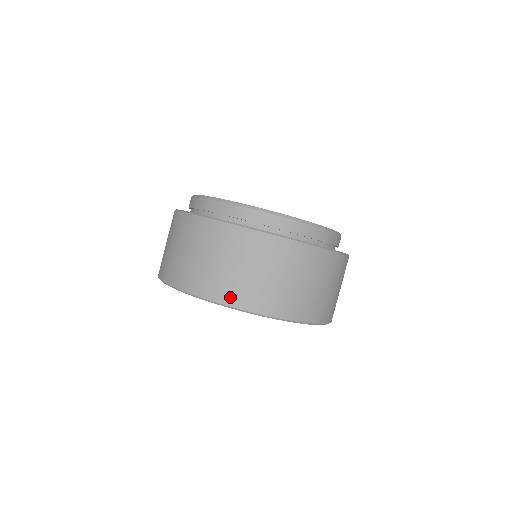
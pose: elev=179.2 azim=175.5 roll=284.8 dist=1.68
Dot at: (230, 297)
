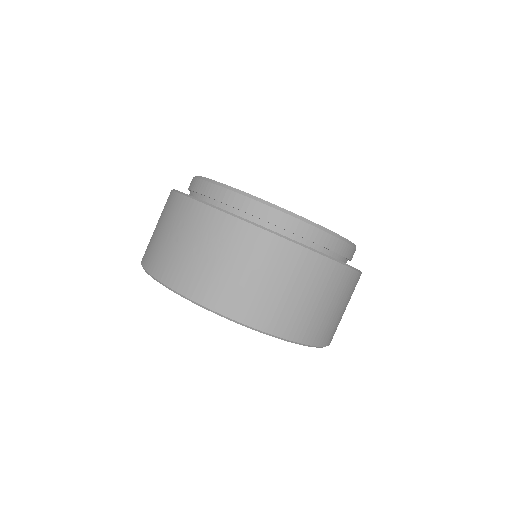
Dot at: (285, 328)
